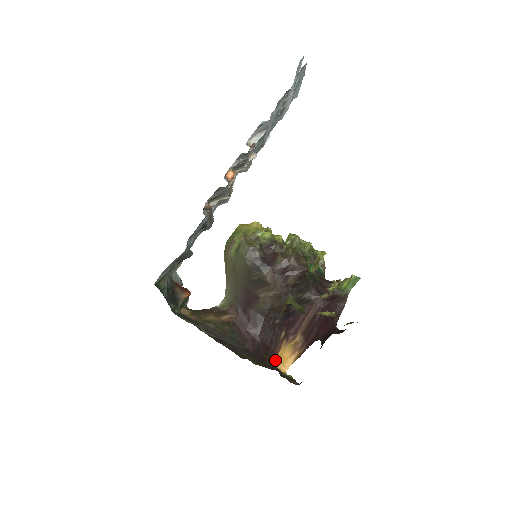
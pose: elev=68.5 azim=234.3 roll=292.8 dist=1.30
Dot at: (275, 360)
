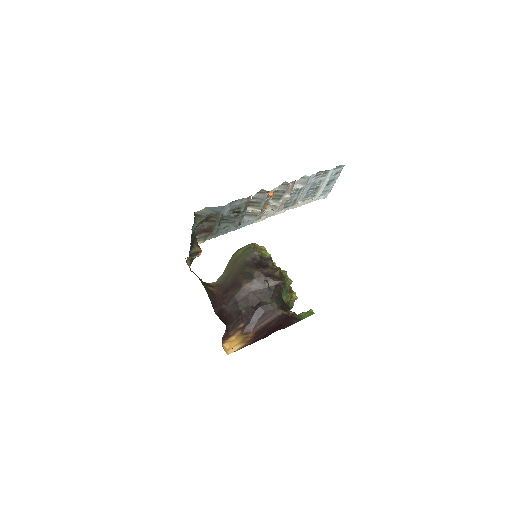
Dot at: (225, 341)
